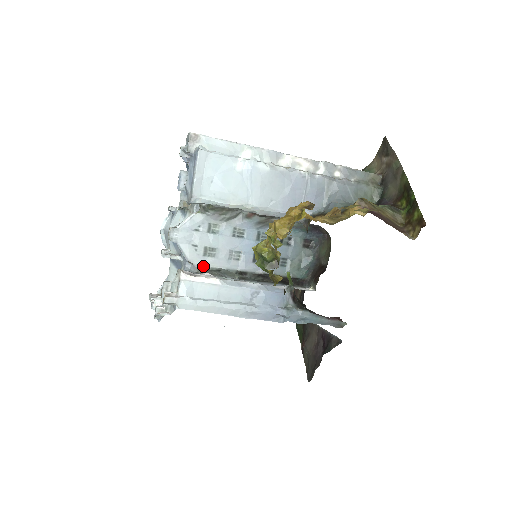
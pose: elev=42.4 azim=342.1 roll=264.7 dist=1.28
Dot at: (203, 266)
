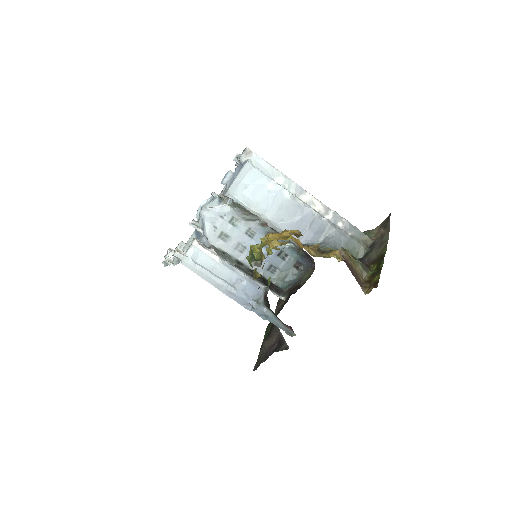
Dot at: (214, 244)
